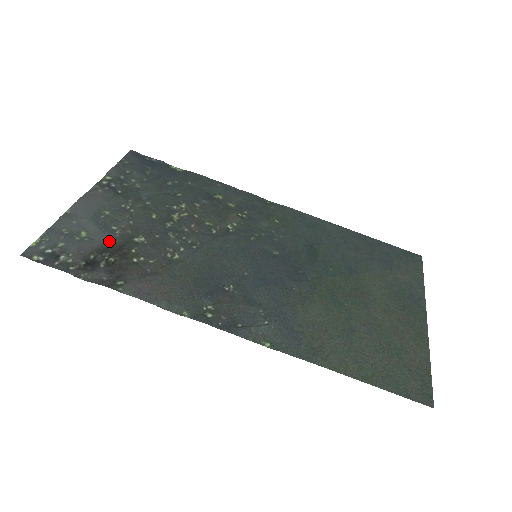
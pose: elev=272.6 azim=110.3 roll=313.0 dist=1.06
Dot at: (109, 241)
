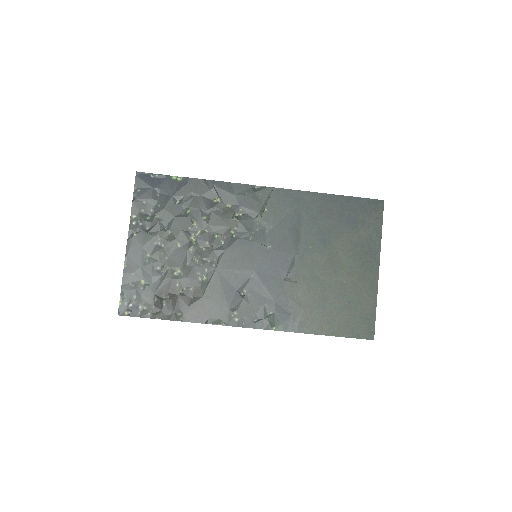
Dot at: (160, 283)
